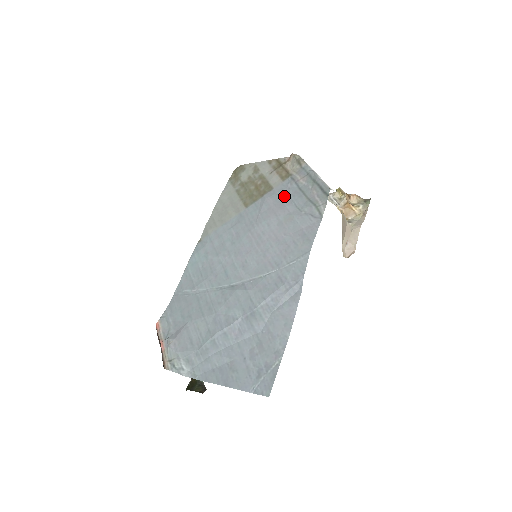
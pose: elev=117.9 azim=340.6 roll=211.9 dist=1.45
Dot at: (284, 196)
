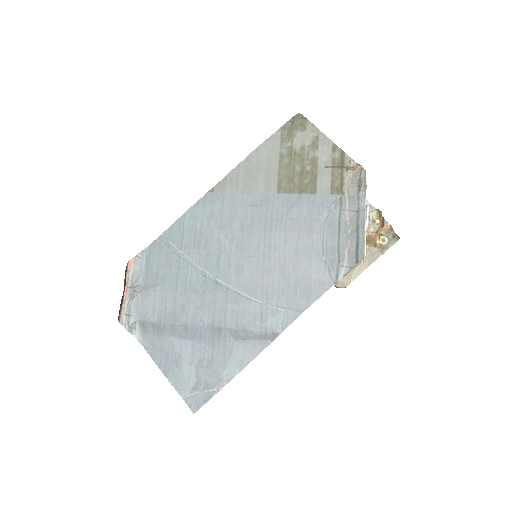
Dot at: (320, 217)
